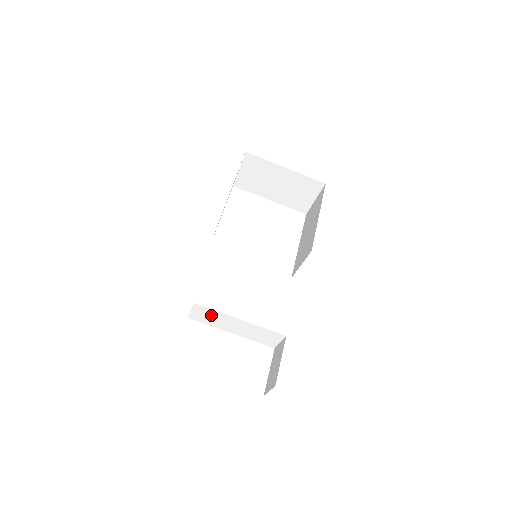
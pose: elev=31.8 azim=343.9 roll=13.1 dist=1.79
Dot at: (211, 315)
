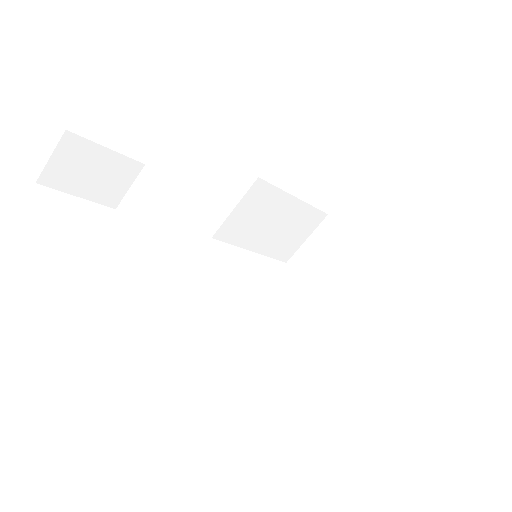
Dot at: (145, 199)
